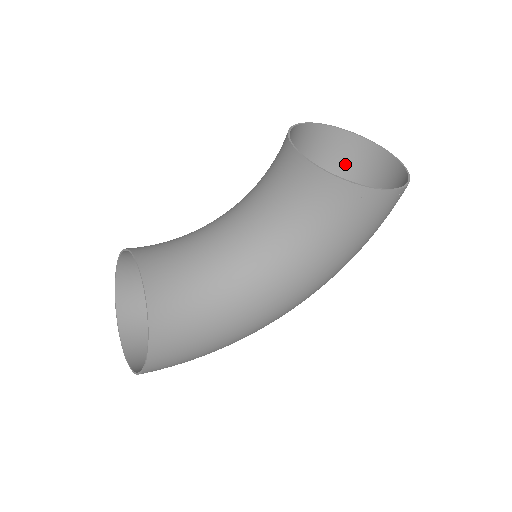
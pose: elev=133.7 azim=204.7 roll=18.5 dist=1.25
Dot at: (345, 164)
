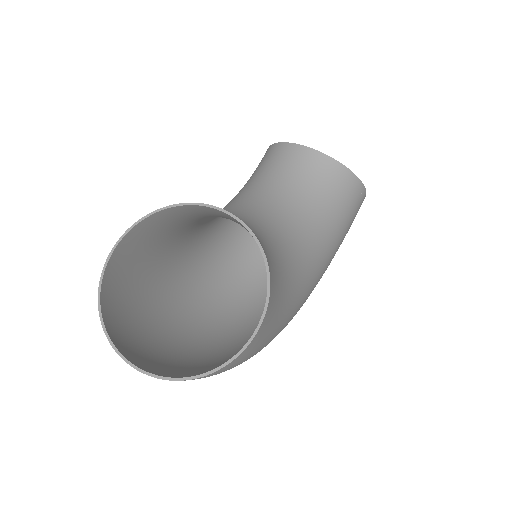
Dot at: occluded
